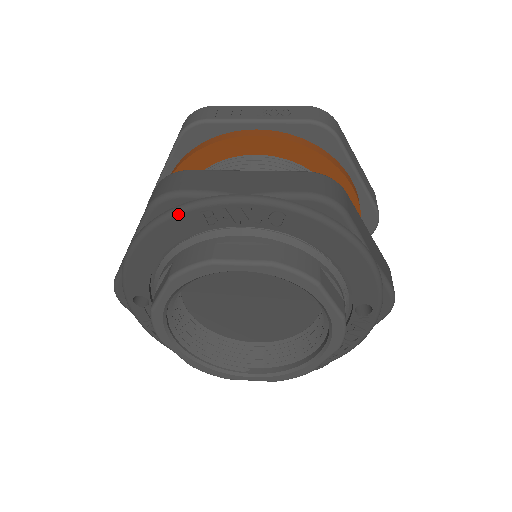
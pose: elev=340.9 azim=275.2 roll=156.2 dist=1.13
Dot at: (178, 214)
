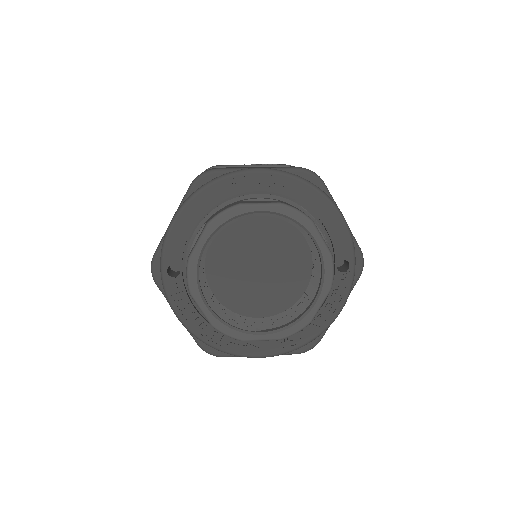
Dot at: (214, 182)
